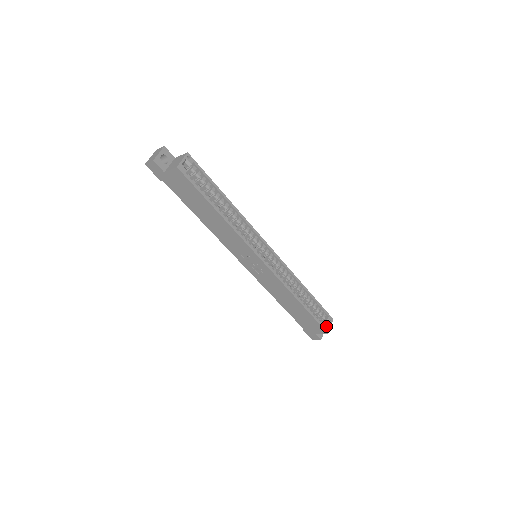
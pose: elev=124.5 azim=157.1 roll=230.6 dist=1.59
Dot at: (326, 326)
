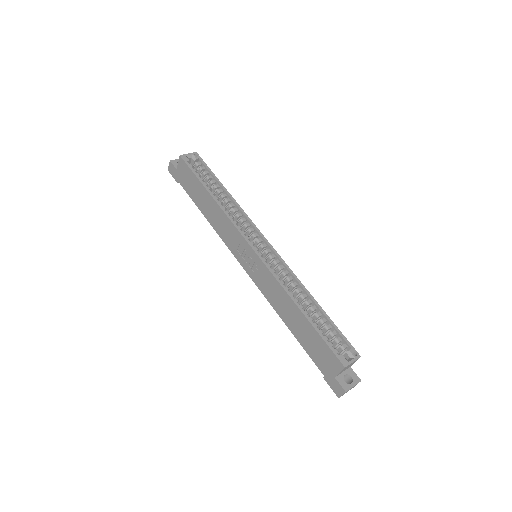
Dot at: (343, 357)
